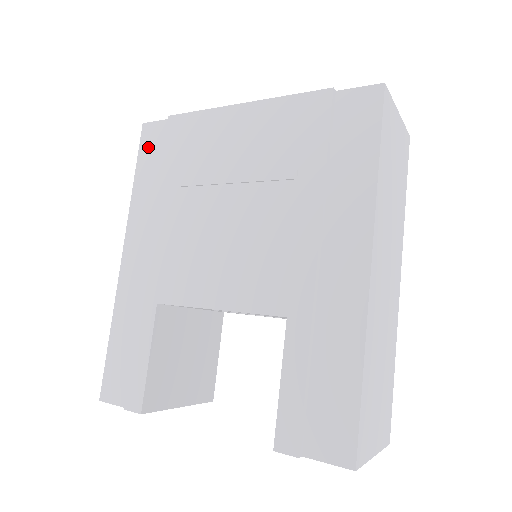
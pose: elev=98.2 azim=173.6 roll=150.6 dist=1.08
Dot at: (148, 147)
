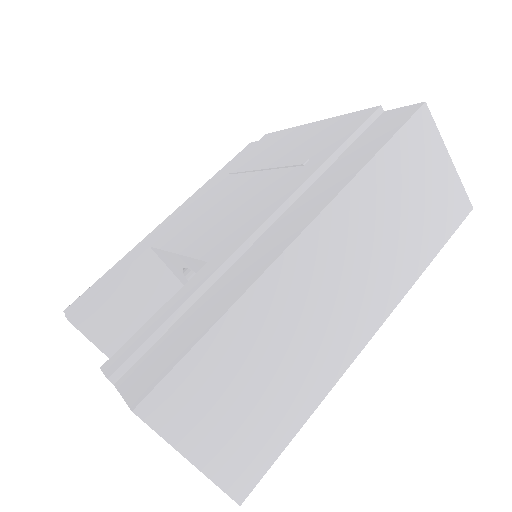
Dot at: (240, 155)
